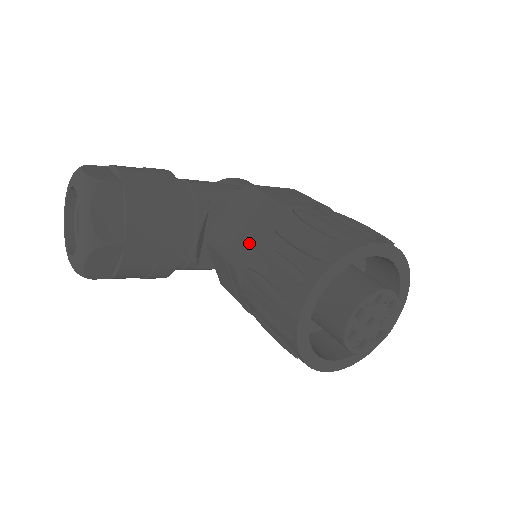
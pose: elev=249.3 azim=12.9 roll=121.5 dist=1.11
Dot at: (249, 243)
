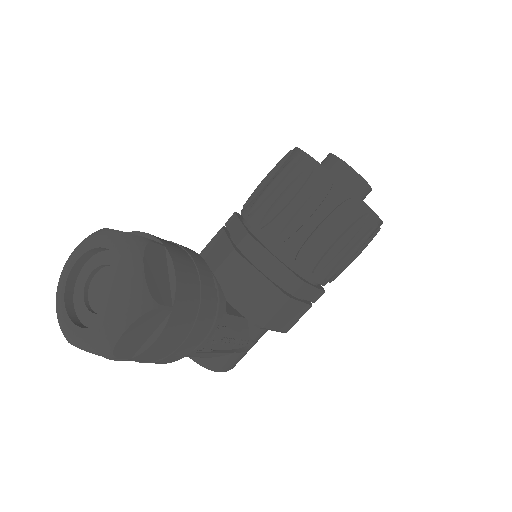
Dot at: (244, 226)
